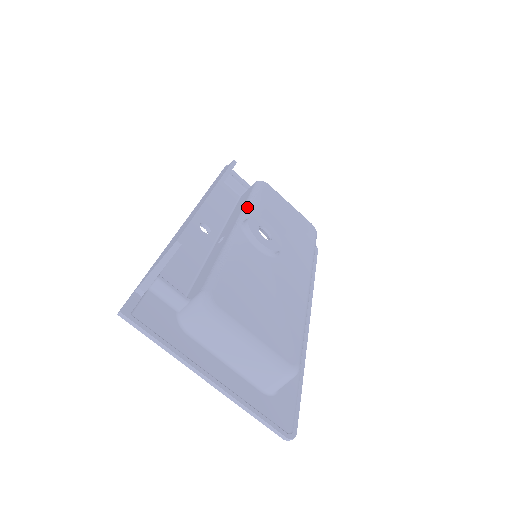
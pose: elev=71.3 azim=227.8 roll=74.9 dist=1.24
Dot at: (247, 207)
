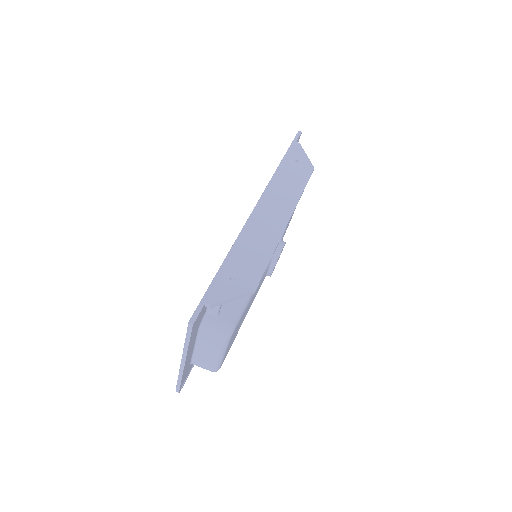
Dot at: occluded
